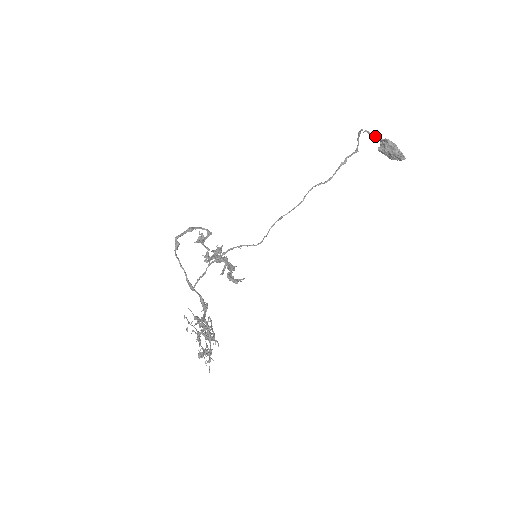
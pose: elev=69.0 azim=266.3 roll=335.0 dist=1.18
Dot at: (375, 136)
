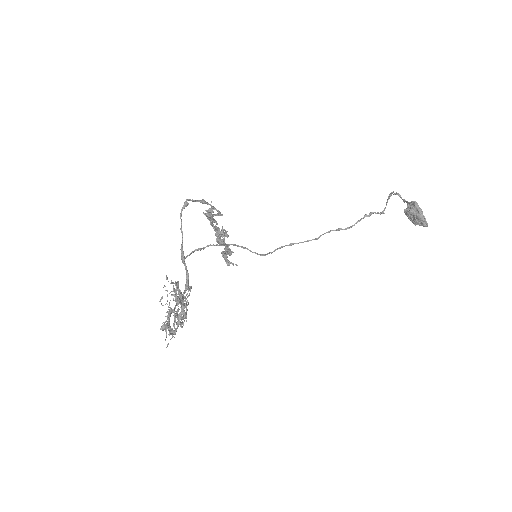
Dot at: (404, 199)
